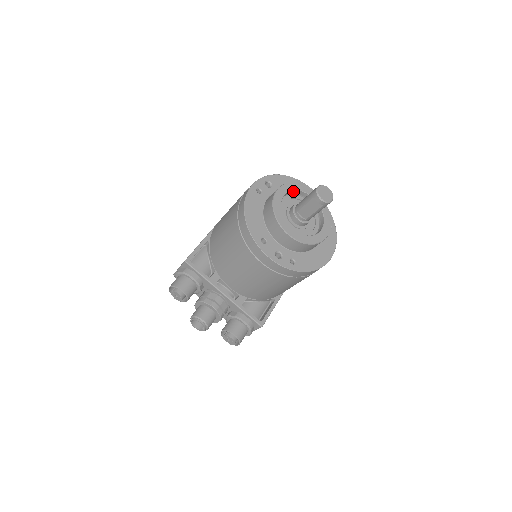
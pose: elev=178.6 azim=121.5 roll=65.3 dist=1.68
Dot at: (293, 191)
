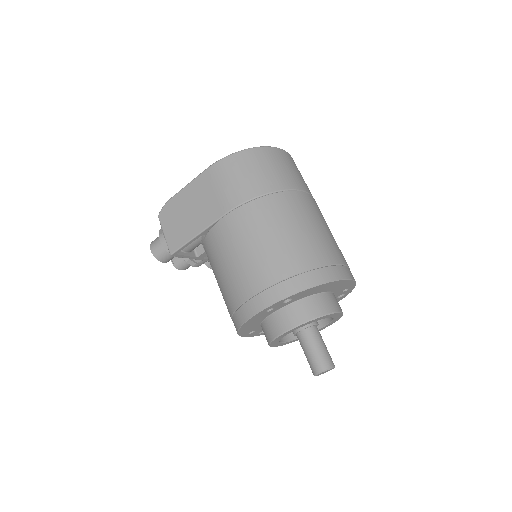
Dot at: occluded
